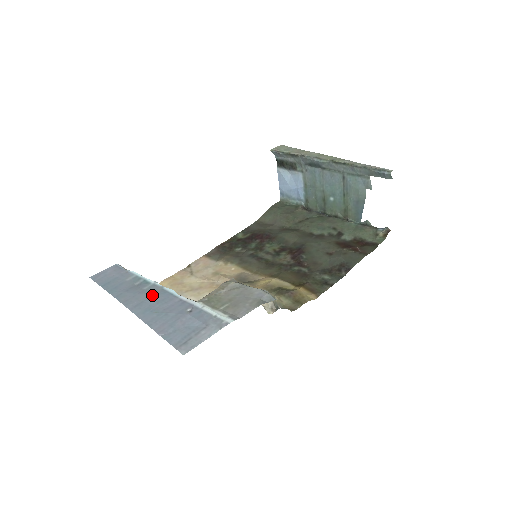
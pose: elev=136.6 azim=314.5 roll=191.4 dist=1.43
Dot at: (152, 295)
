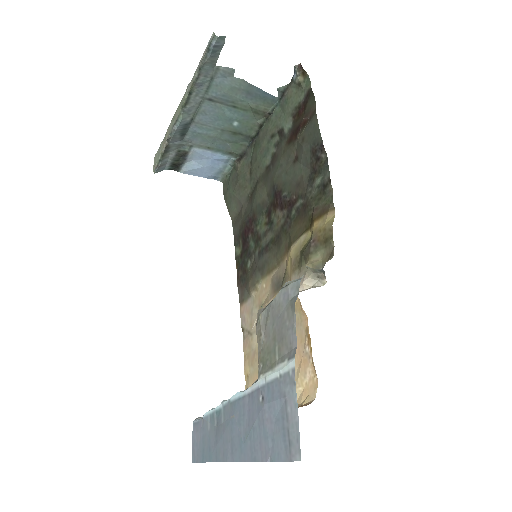
Dot at: (230, 422)
